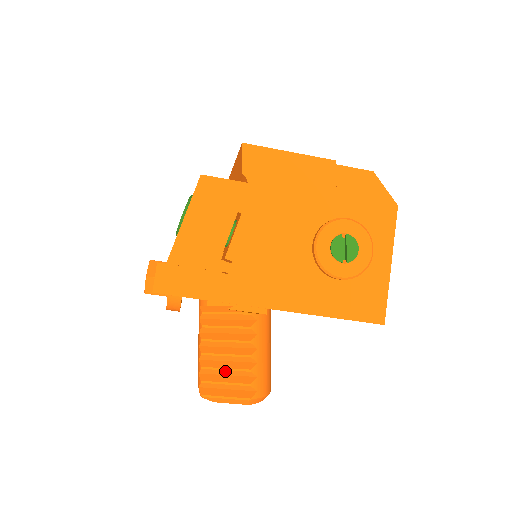
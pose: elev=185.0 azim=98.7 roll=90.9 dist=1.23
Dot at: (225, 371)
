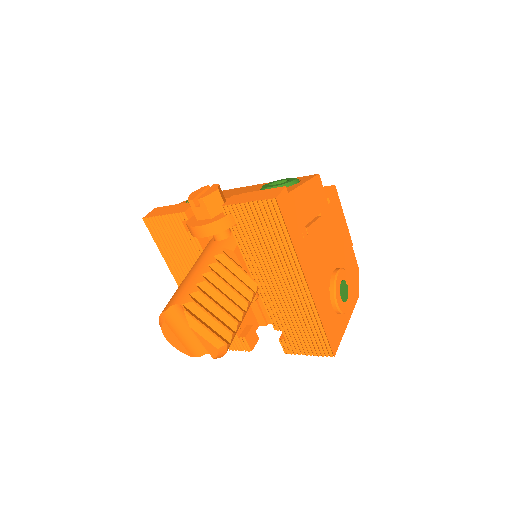
Dot at: (217, 308)
